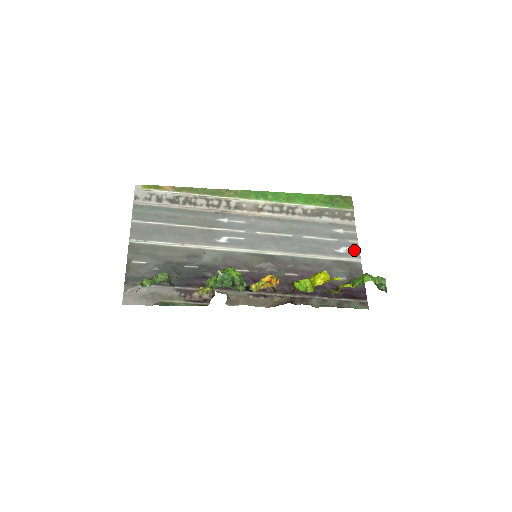
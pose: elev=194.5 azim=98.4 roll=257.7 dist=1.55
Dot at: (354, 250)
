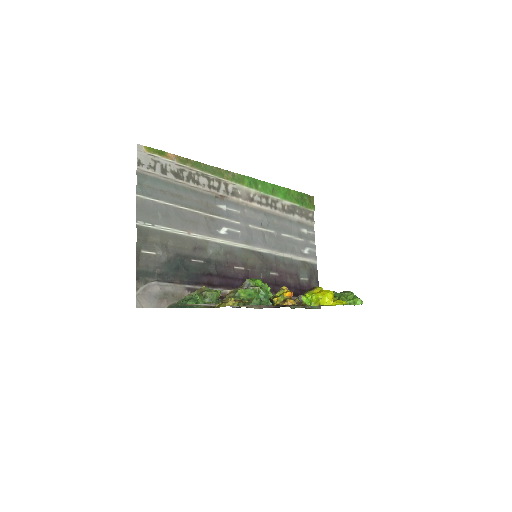
Dot at: (313, 251)
